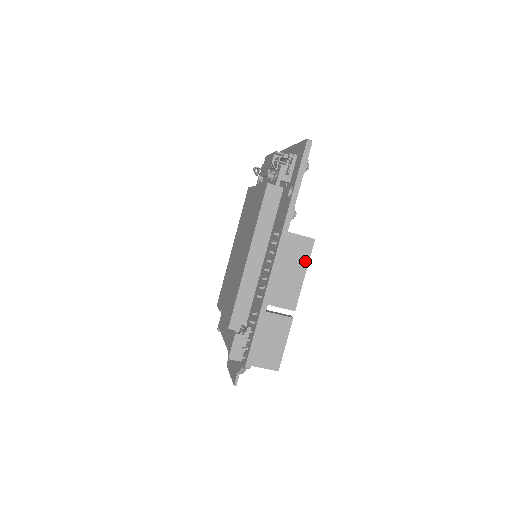
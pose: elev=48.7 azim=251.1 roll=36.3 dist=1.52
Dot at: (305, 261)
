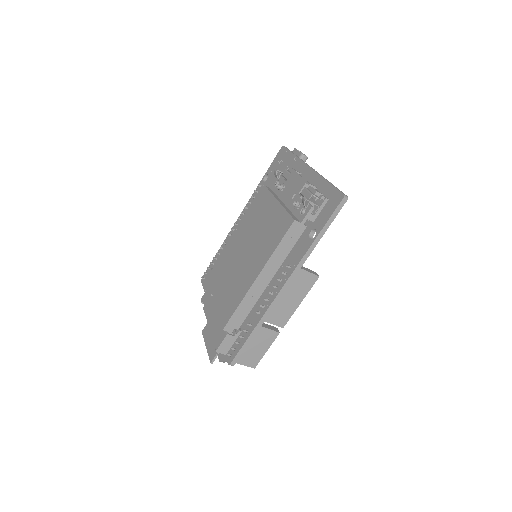
Dot at: (305, 292)
